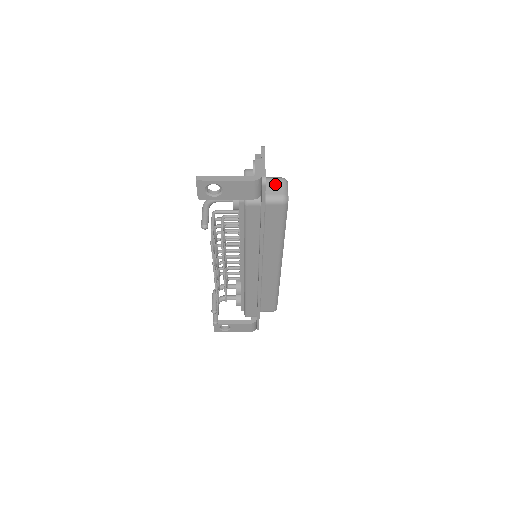
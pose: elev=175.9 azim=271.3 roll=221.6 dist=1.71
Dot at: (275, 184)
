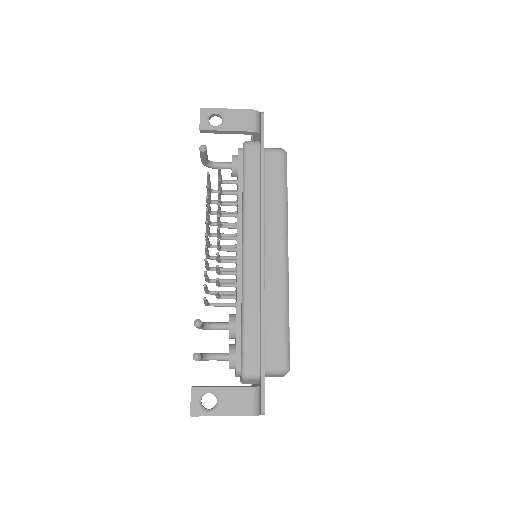
Dot at: occluded
